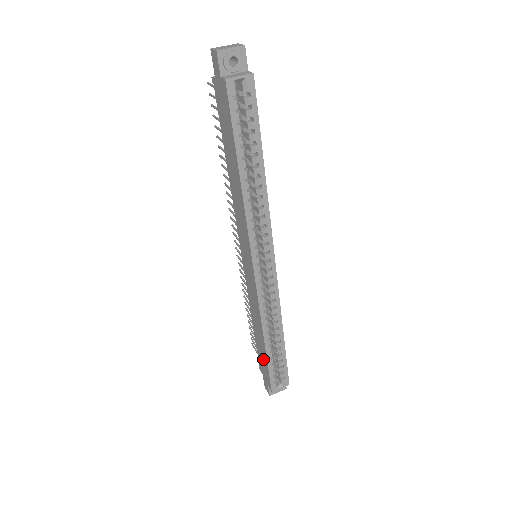
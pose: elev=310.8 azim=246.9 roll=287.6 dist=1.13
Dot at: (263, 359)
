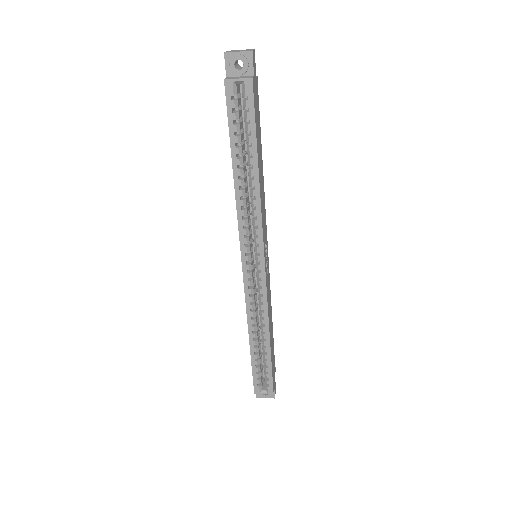
Dot at: occluded
